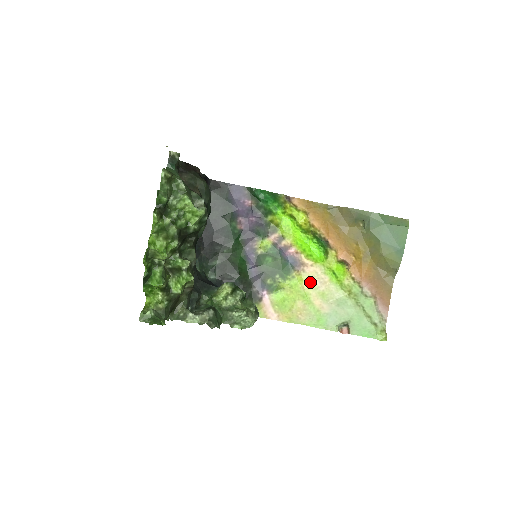
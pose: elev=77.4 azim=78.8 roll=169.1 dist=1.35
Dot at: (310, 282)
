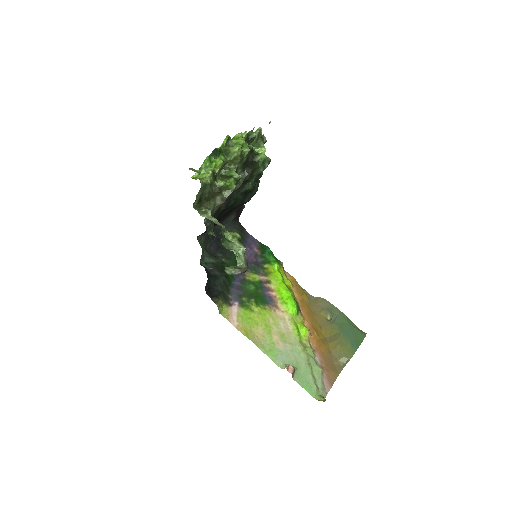
Dot at: (276, 321)
